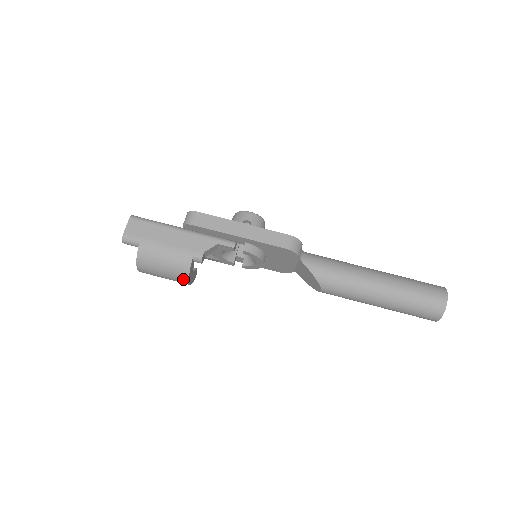
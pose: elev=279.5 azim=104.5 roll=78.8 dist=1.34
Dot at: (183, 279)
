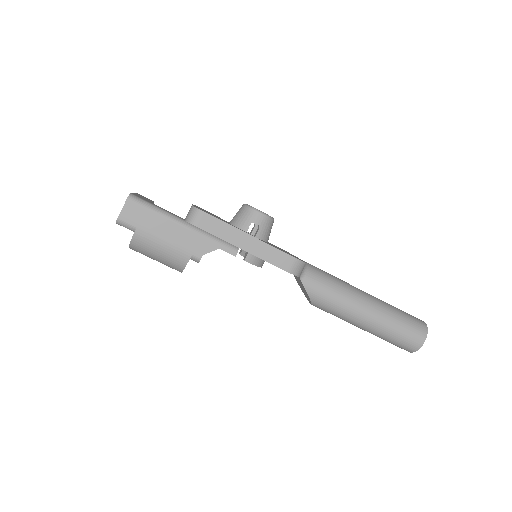
Dot at: occluded
